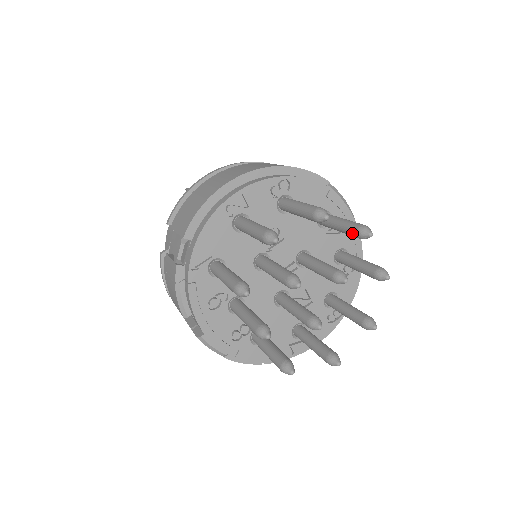
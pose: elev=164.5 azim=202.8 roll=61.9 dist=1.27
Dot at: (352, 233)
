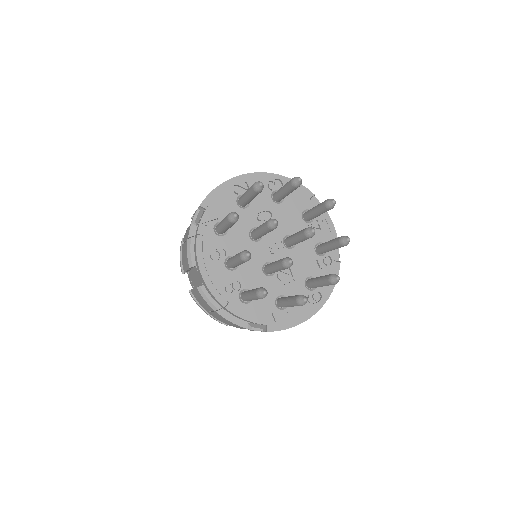
Dot at: (322, 206)
